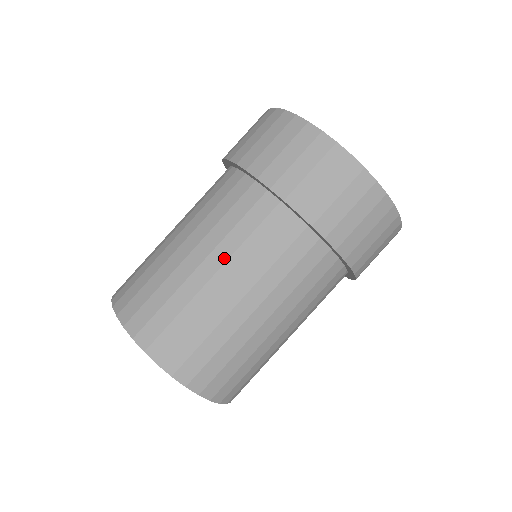
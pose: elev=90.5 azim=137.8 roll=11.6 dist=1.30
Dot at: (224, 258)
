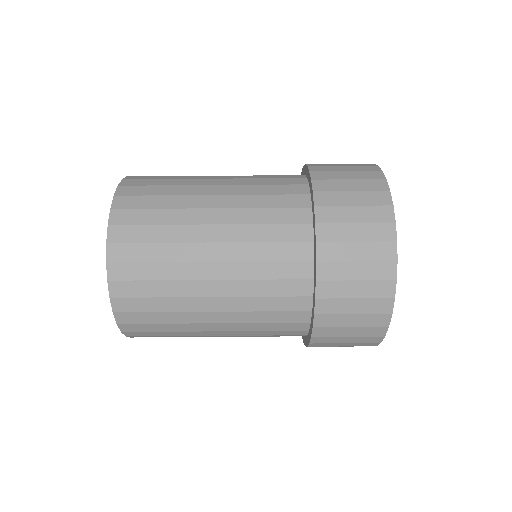
Dot at: (232, 221)
